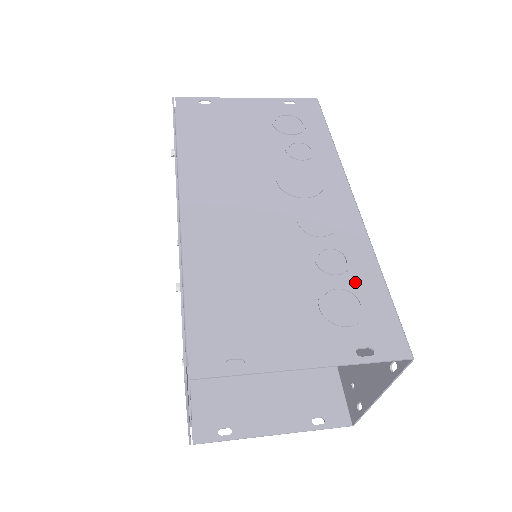
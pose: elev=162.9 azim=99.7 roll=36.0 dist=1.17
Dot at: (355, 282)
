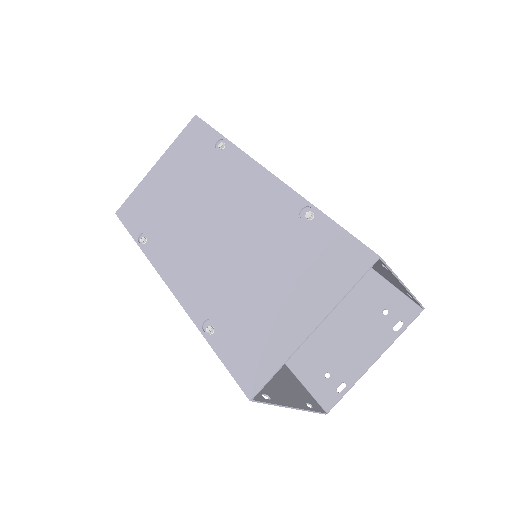
Dot at: occluded
